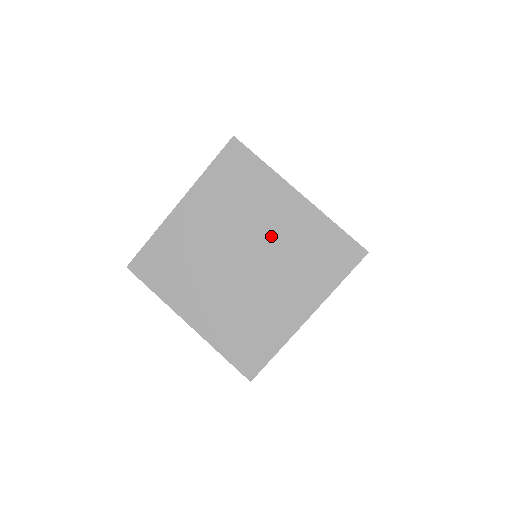
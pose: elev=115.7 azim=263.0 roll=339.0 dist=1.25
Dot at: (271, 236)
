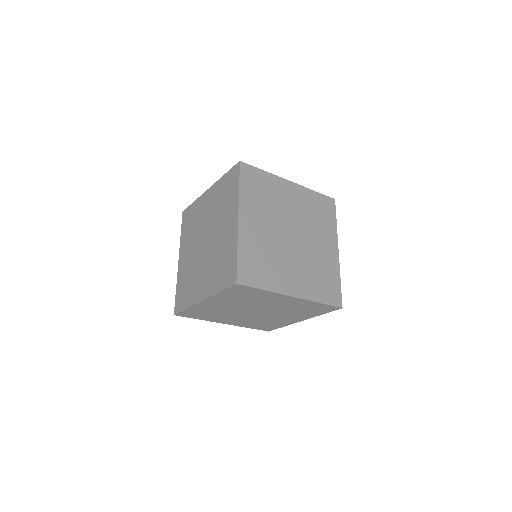
Dot at: (274, 307)
